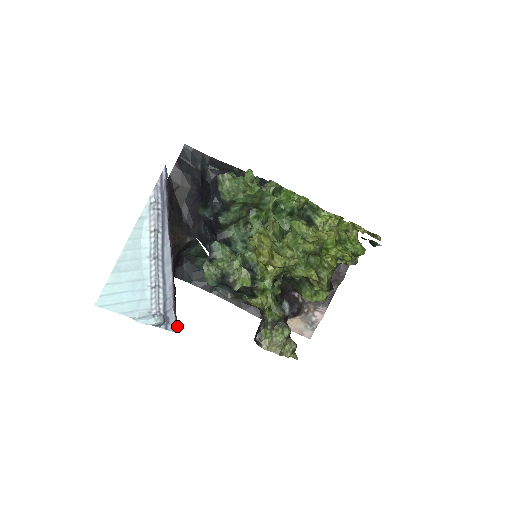
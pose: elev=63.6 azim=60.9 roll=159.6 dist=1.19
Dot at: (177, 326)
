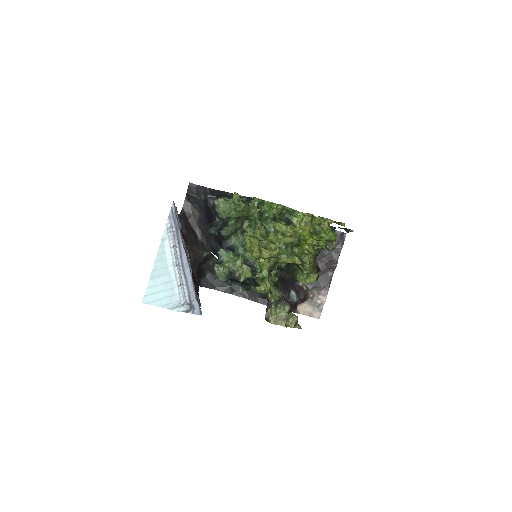
Dot at: (201, 311)
